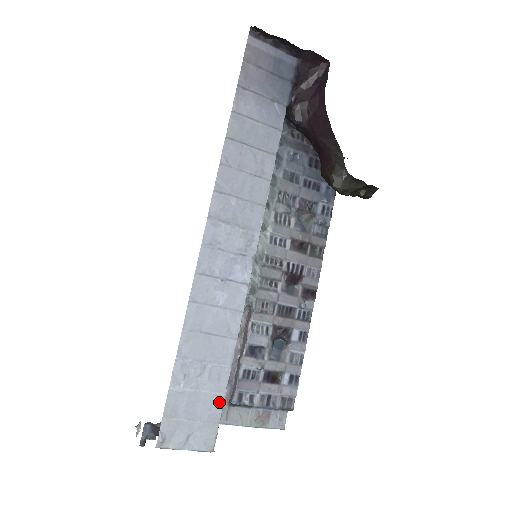
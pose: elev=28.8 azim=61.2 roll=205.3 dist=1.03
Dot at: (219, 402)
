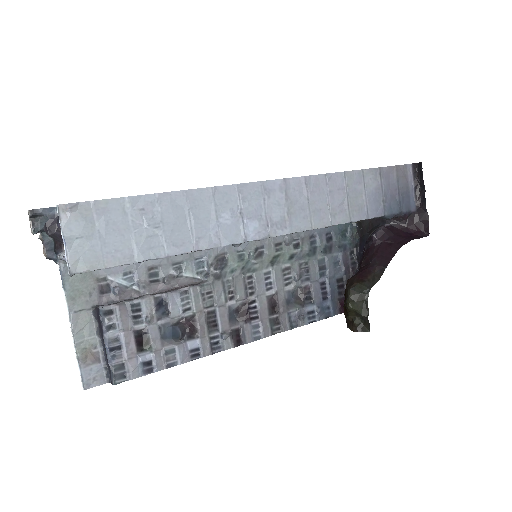
Dot at: (127, 258)
